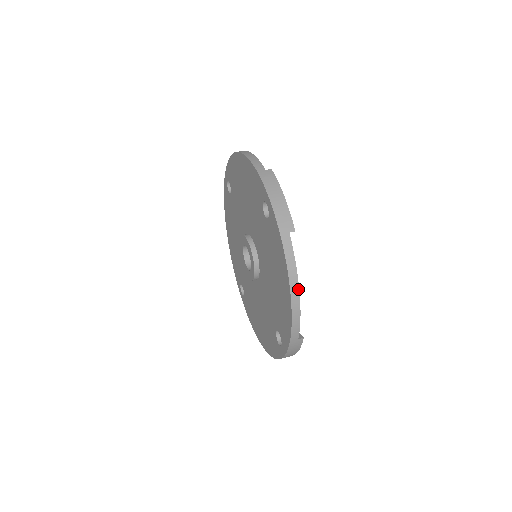
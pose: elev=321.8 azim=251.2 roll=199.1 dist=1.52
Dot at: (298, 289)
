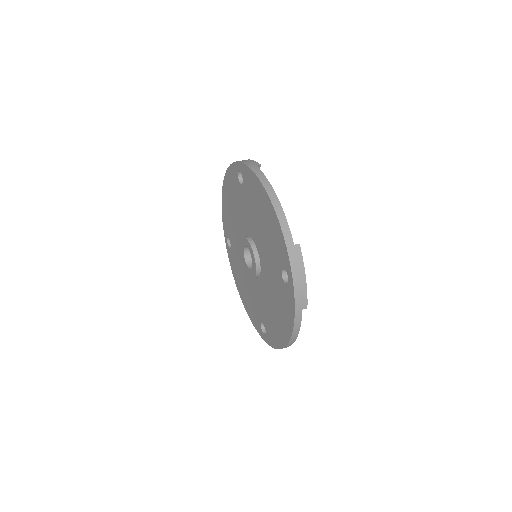
Dot at: occluded
